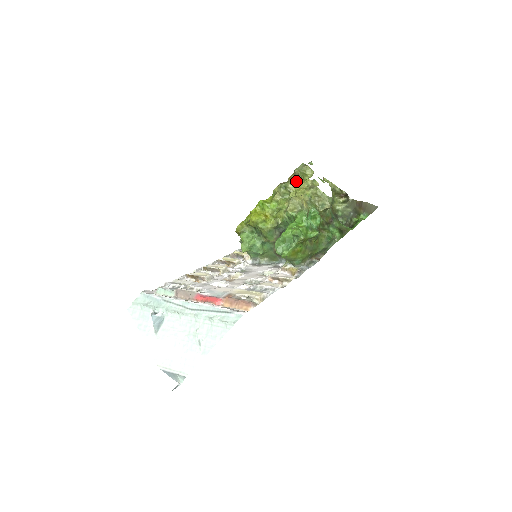
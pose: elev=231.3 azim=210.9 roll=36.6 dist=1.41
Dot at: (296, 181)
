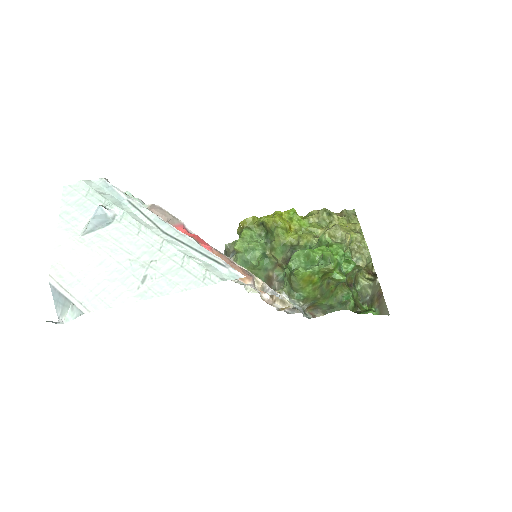
Dot at: (340, 219)
